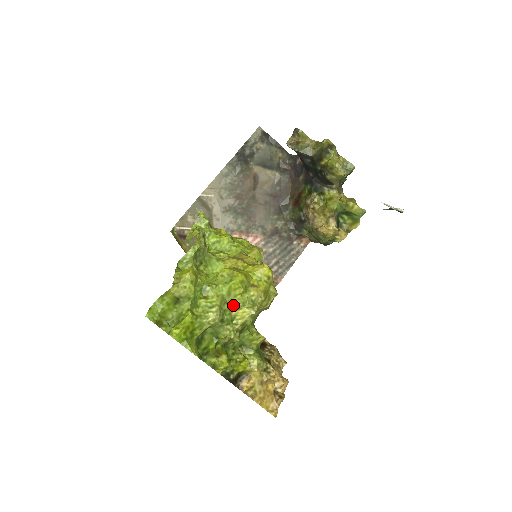
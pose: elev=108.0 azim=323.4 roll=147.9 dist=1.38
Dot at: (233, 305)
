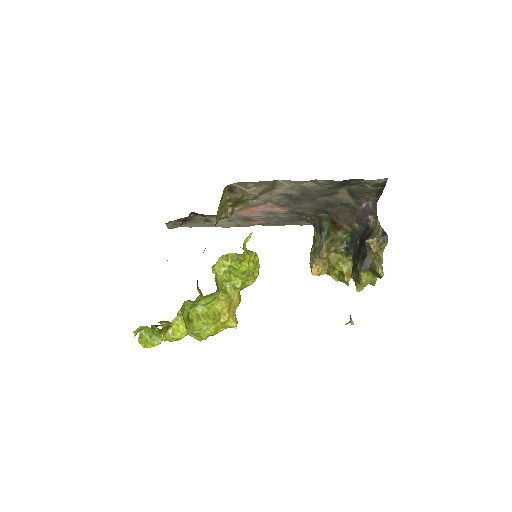
Dot at: (193, 333)
